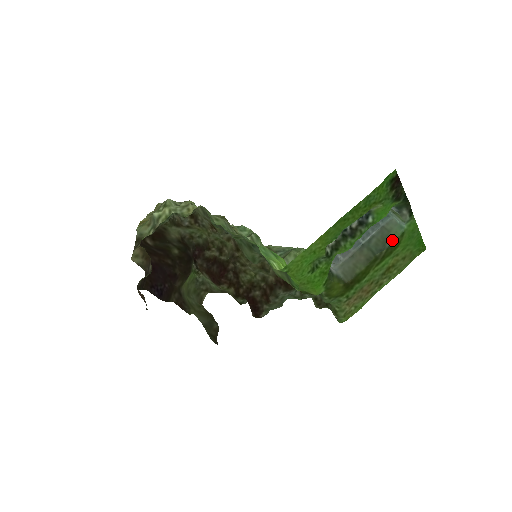
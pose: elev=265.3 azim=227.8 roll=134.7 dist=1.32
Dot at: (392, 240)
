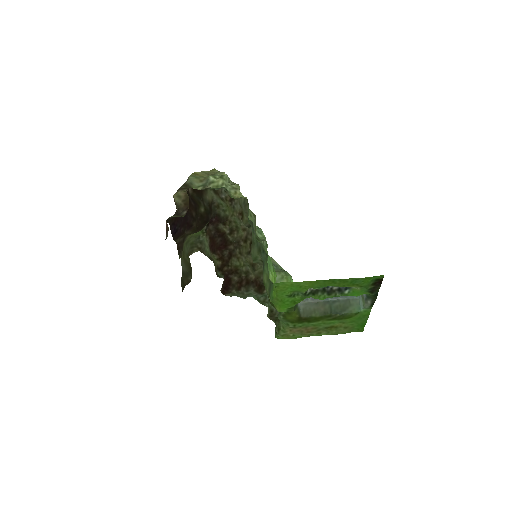
Dot at: (348, 312)
